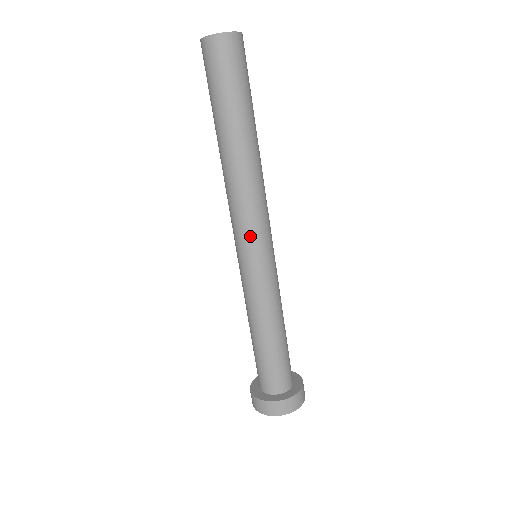
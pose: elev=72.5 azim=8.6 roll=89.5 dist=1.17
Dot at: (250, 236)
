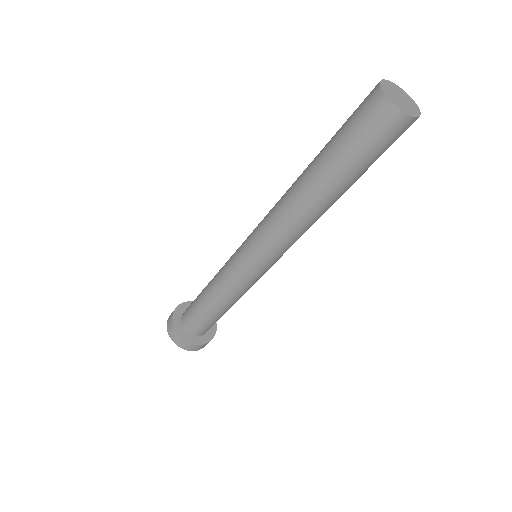
Dot at: occluded
